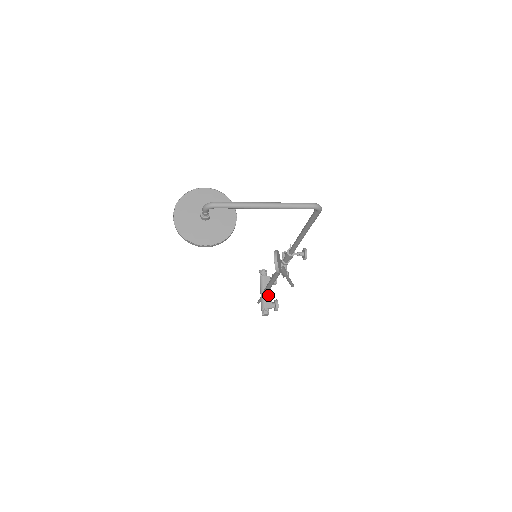
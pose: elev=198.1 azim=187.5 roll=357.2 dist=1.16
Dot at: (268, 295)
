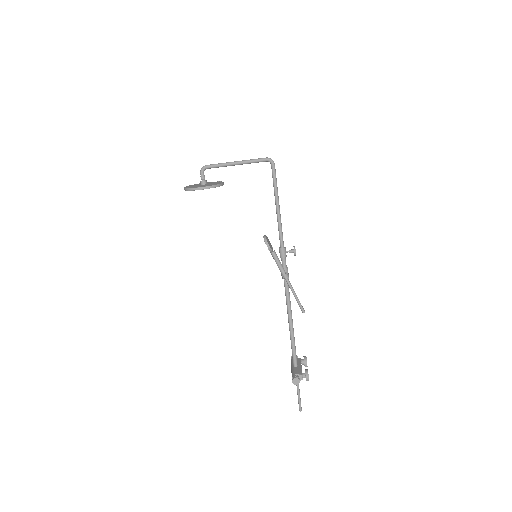
Dot at: (298, 368)
